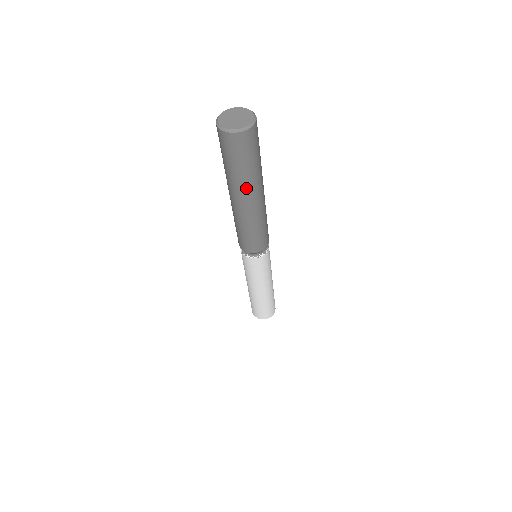
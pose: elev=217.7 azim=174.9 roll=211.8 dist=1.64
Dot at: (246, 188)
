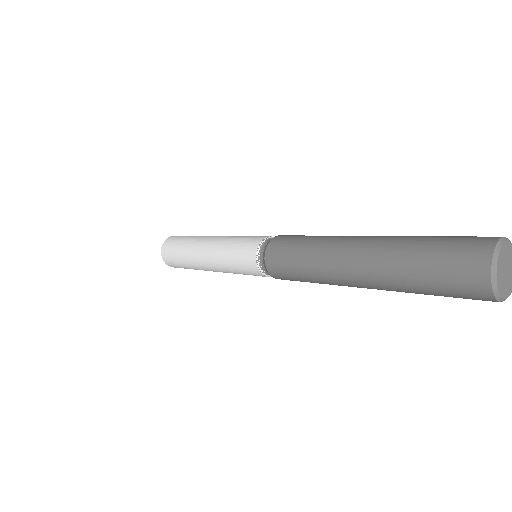
Dot at: occluded
